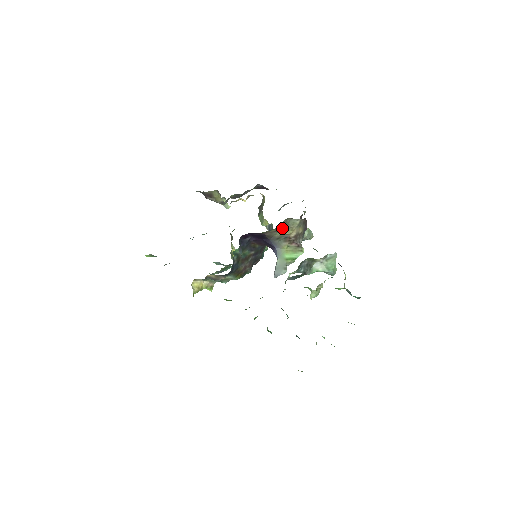
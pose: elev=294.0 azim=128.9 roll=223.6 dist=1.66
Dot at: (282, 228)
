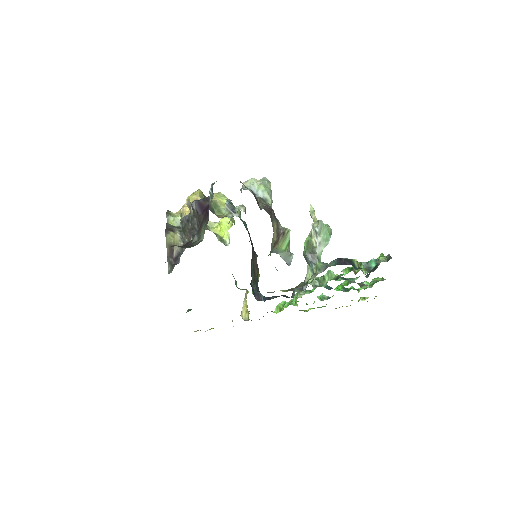
Dot at: occluded
